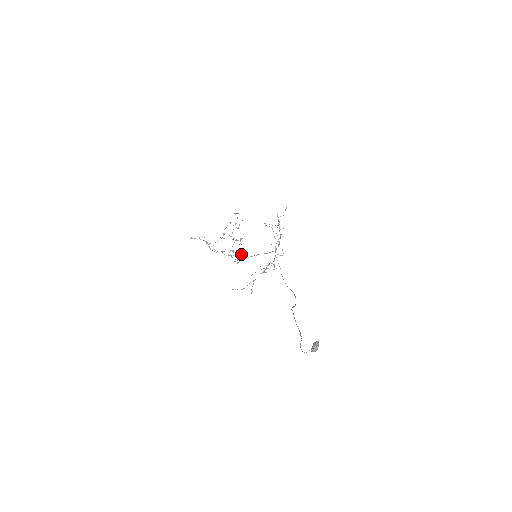
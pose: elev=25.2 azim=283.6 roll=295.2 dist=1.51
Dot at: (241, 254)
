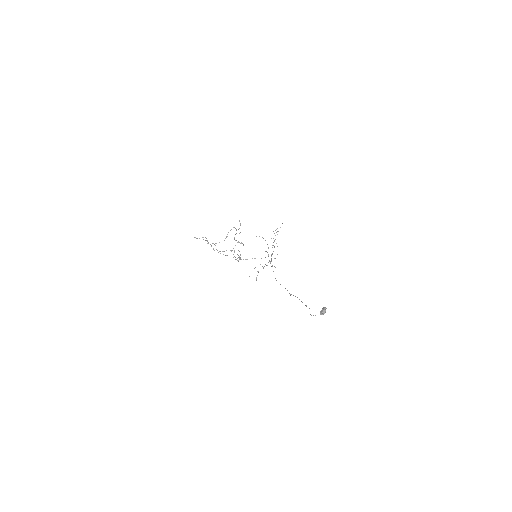
Dot at: occluded
